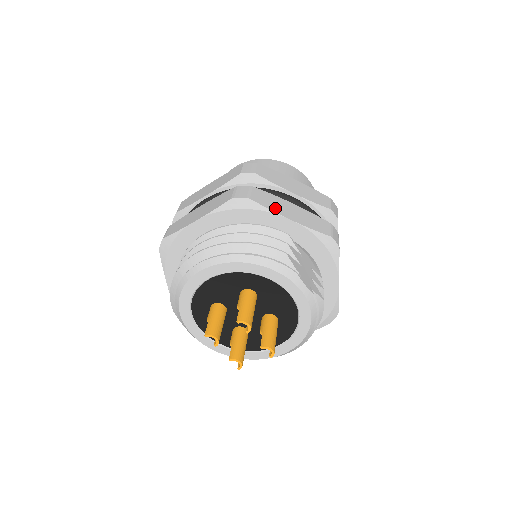
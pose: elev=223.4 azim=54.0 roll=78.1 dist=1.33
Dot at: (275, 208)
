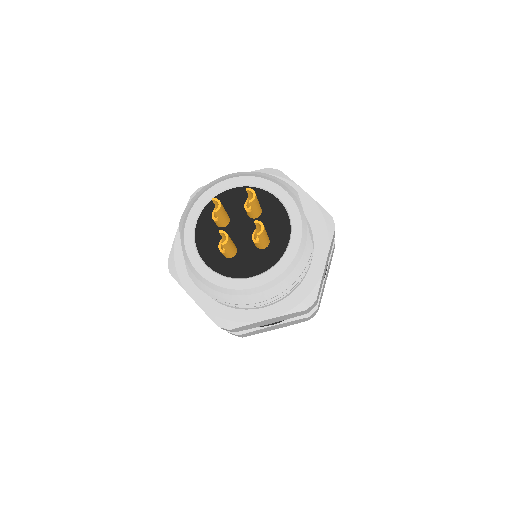
Dot at: occluded
